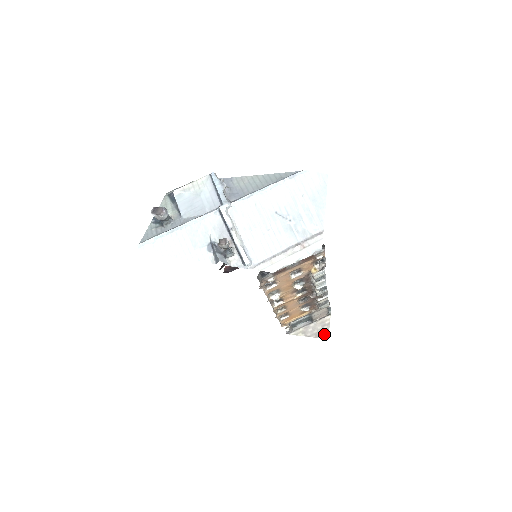
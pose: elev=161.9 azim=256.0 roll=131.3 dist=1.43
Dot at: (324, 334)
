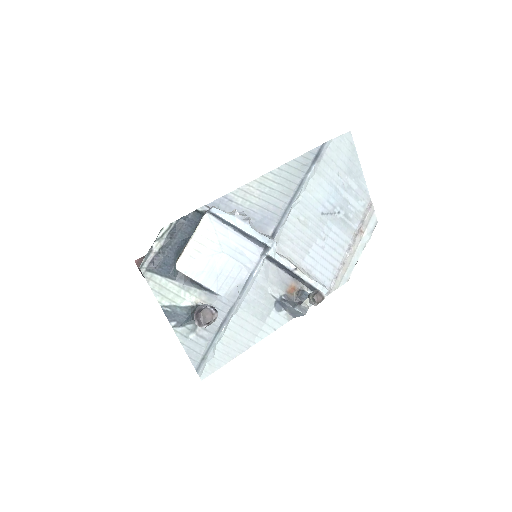
Dot at: occluded
